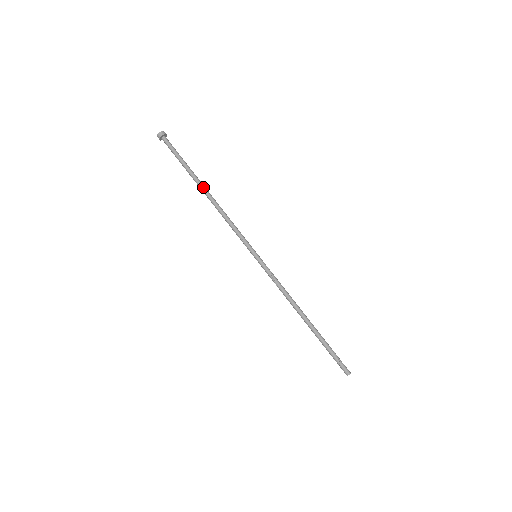
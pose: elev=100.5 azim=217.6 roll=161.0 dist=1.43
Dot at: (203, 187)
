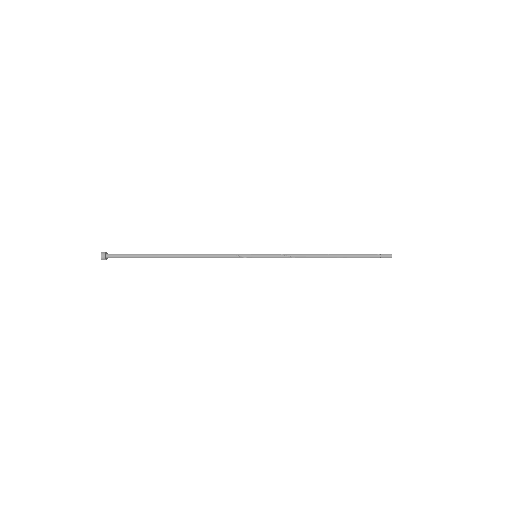
Dot at: (172, 254)
